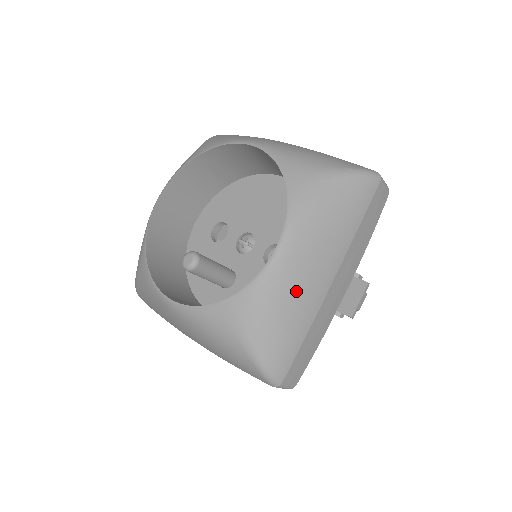
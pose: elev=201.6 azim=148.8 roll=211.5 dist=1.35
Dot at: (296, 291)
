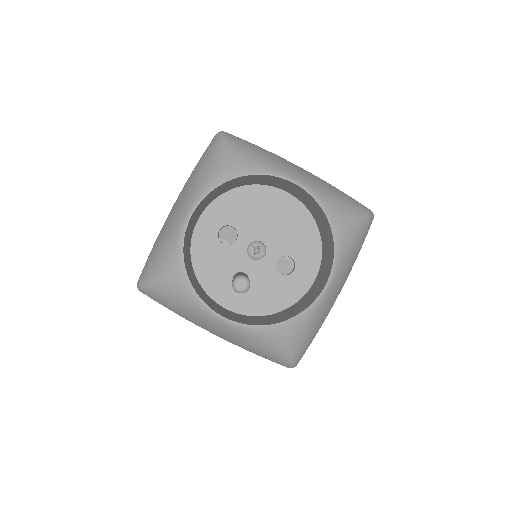
Dot at: (326, 310)
